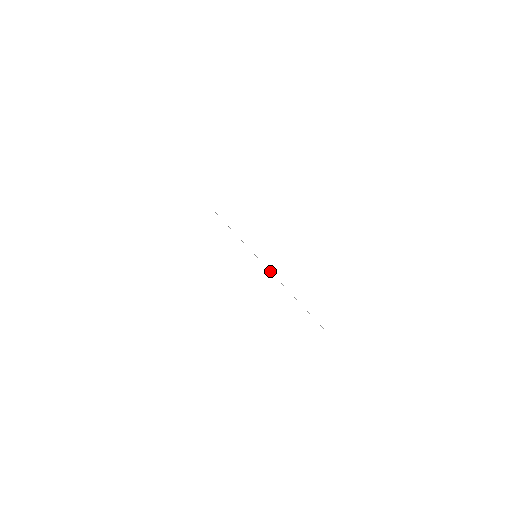
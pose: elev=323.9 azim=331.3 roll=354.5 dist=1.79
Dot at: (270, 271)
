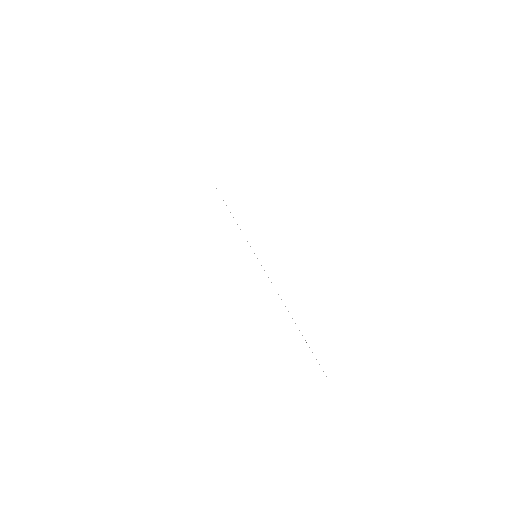
Dot at: occluded
